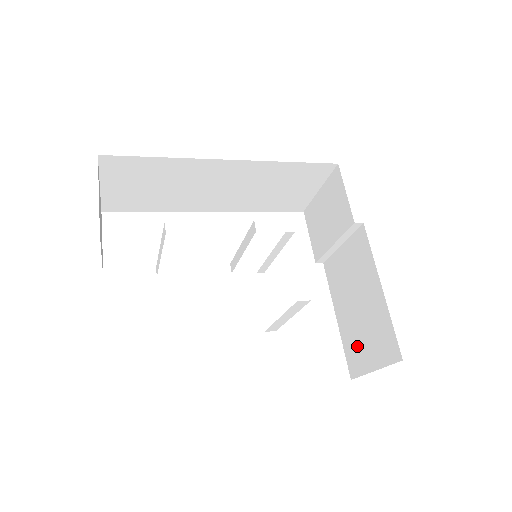
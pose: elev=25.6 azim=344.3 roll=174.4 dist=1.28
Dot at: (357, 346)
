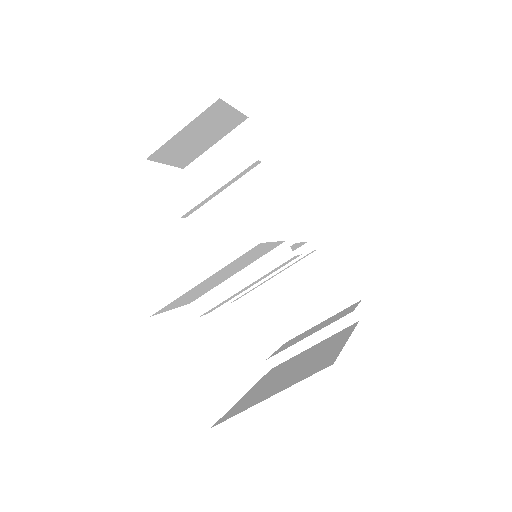
Dot at: (259, 394)
